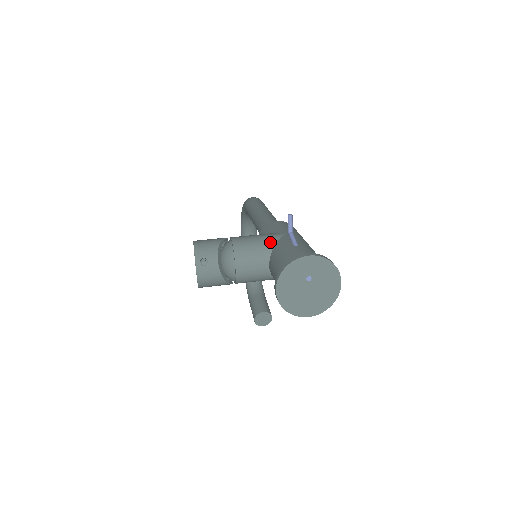
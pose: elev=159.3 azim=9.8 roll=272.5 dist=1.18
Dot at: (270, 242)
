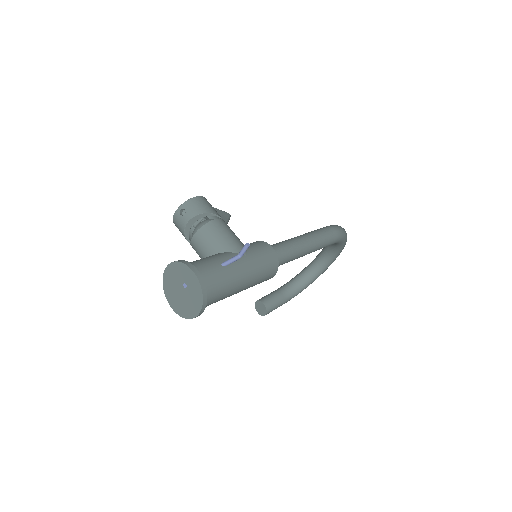
Dot at: (227, 247)
